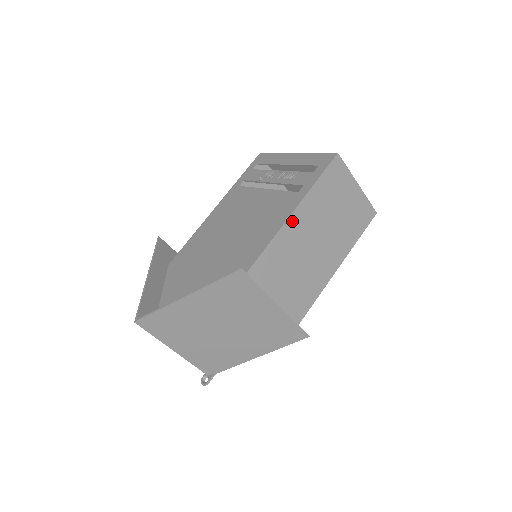
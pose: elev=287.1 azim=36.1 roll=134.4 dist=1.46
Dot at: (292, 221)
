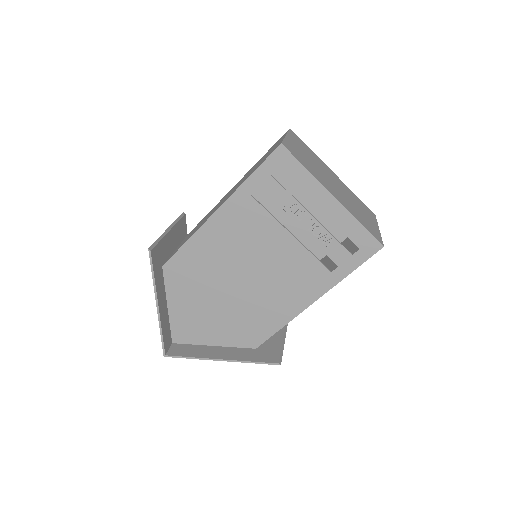
Dot at: (318, 297)
